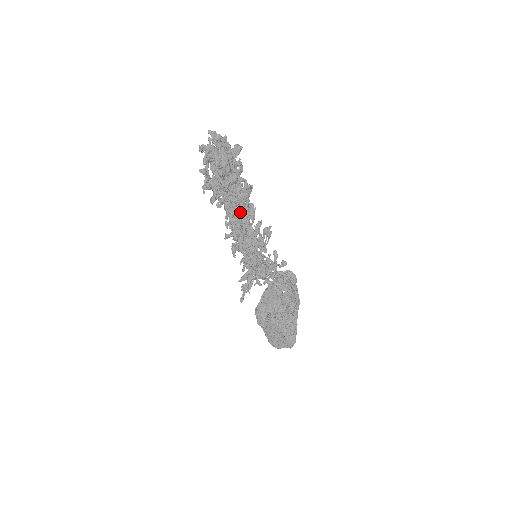
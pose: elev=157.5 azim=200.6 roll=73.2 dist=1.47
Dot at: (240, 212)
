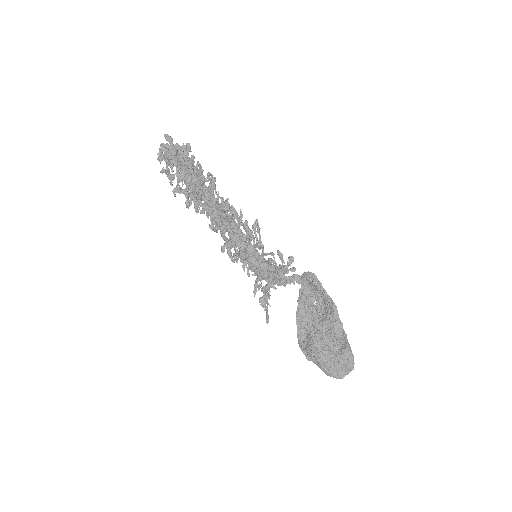
Dot at: (219, 212)
